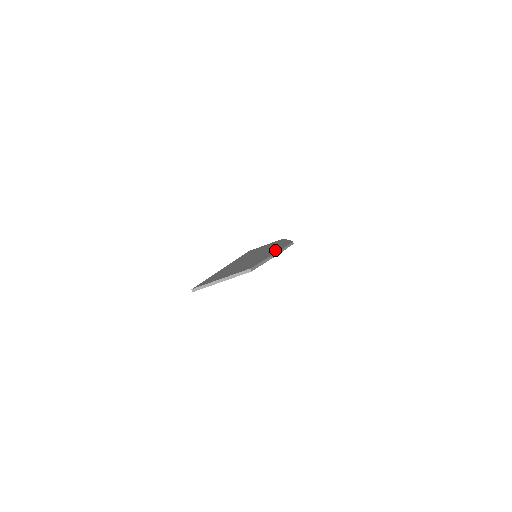
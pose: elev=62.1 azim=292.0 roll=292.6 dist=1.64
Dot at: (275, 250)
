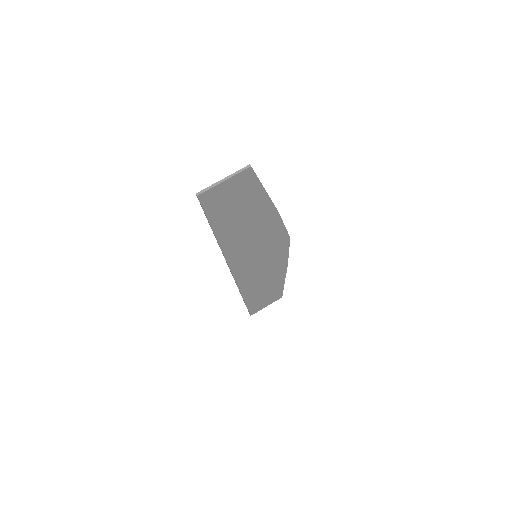
Dot at: (273, 222)
